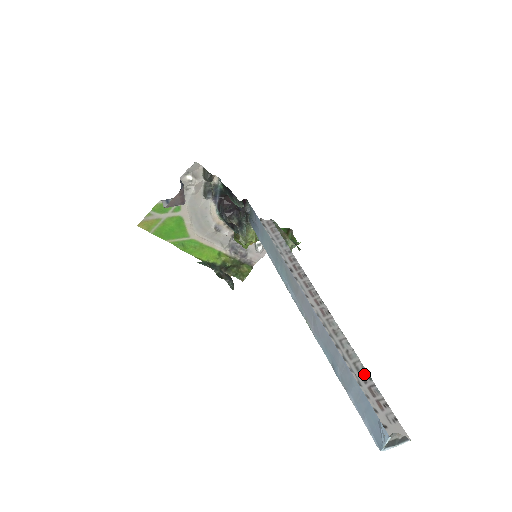
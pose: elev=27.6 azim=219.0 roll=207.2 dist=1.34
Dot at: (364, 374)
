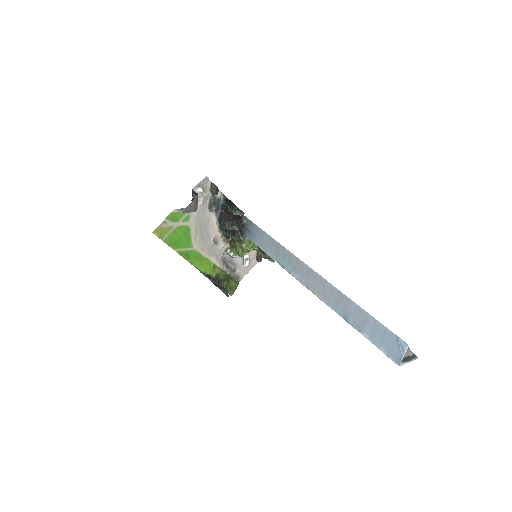
Dot at: occluded
